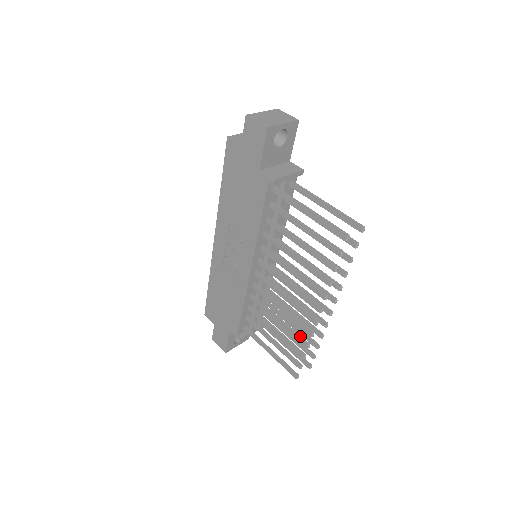
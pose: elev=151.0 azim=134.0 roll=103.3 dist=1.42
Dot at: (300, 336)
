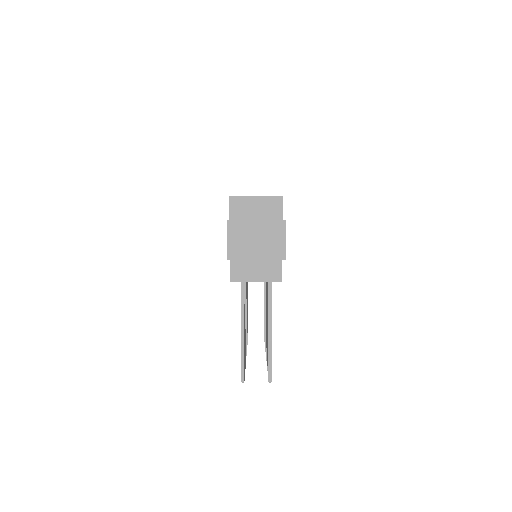
Dot at: occluded
